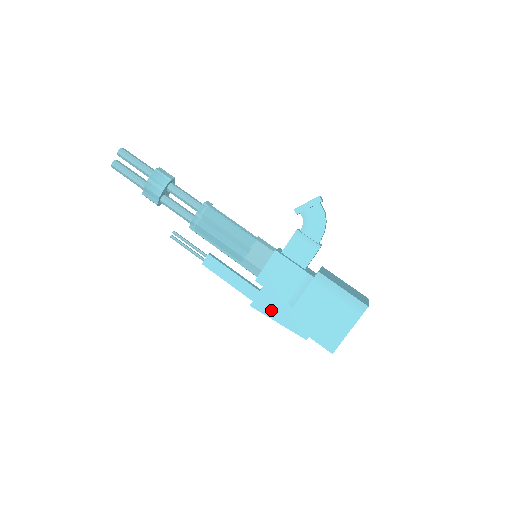
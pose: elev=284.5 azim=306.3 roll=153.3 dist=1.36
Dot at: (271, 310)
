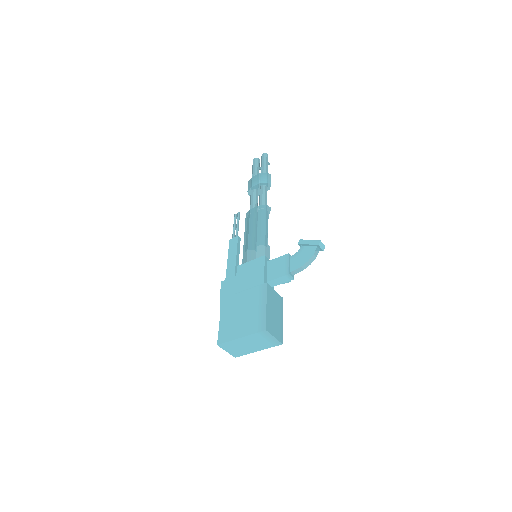
Dot at: (226, 293)
